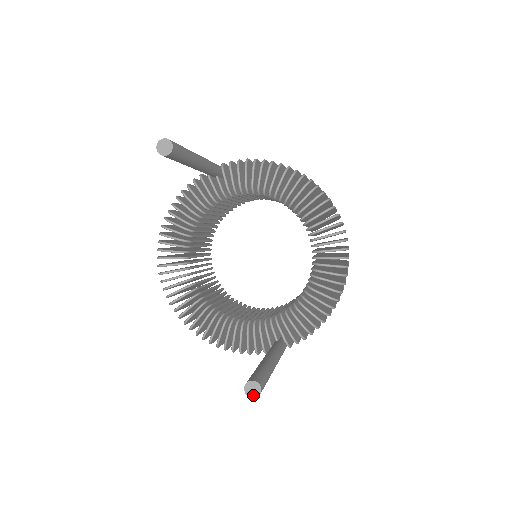
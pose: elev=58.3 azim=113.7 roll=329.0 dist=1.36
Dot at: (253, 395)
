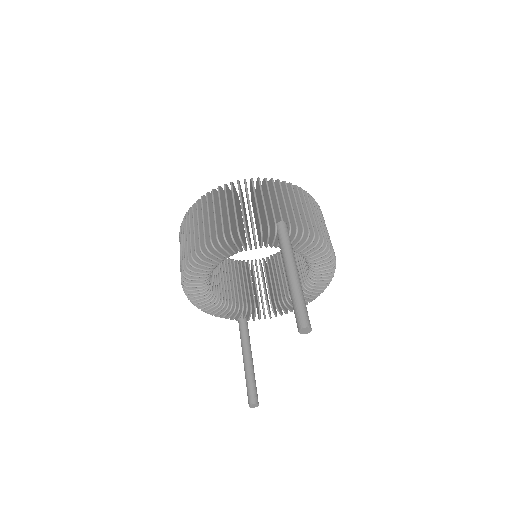
Dot at: (252, 407)
